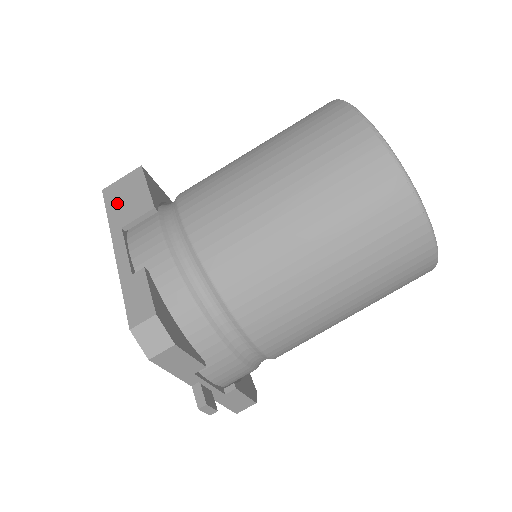
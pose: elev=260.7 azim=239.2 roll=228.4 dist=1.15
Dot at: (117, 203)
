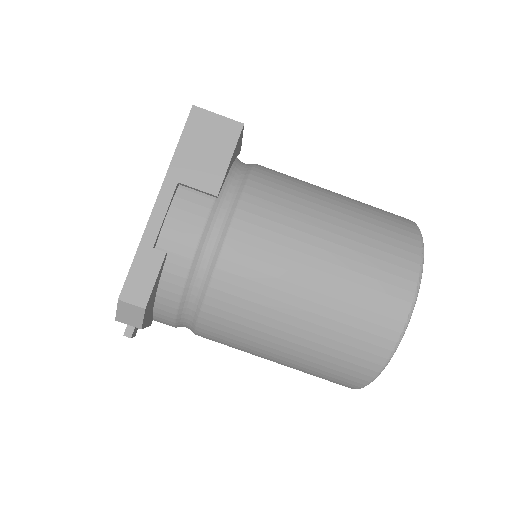
Dot at: (194, 144)
